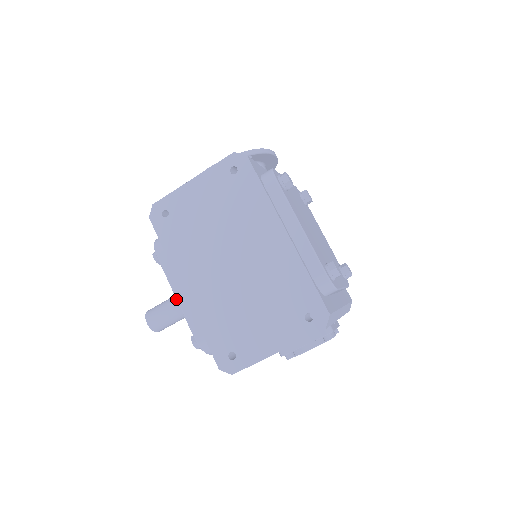
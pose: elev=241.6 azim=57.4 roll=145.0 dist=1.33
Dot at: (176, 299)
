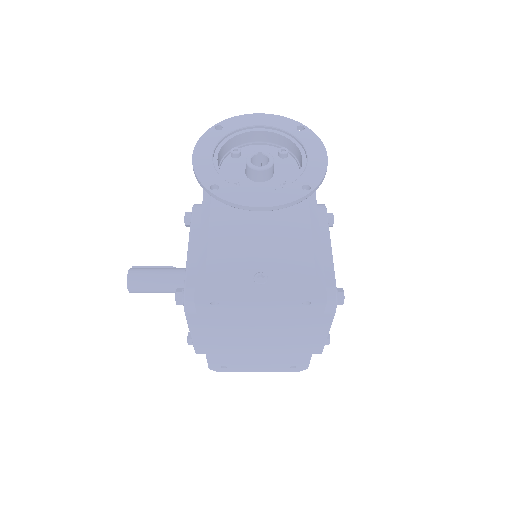
Dot at: (169, 287)
